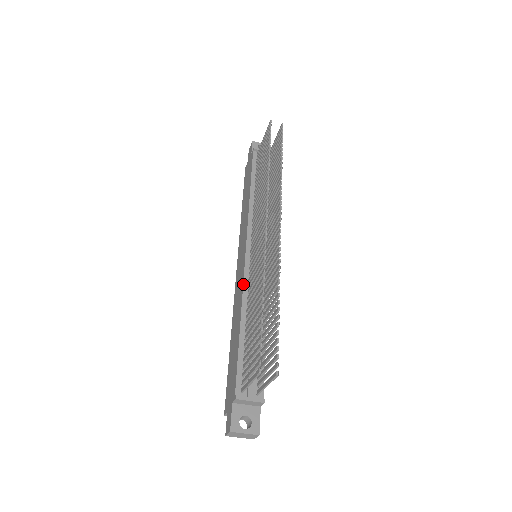
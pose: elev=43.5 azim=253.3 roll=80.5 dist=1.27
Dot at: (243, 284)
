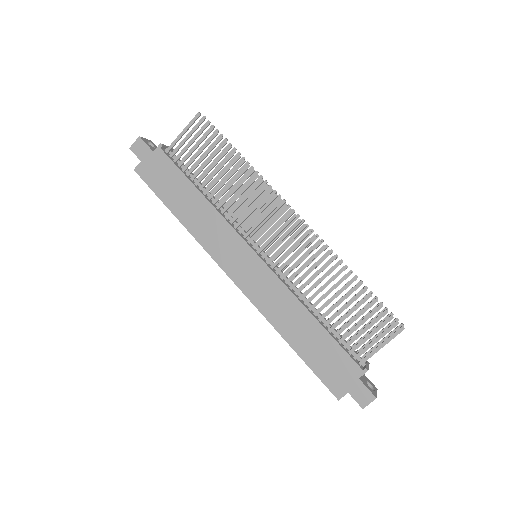
Dot at: (283, 283)
